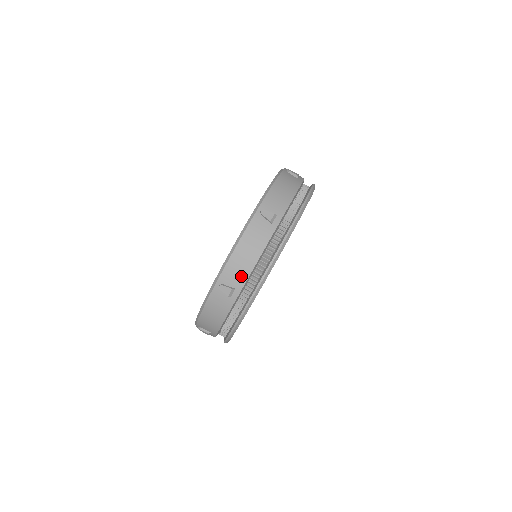
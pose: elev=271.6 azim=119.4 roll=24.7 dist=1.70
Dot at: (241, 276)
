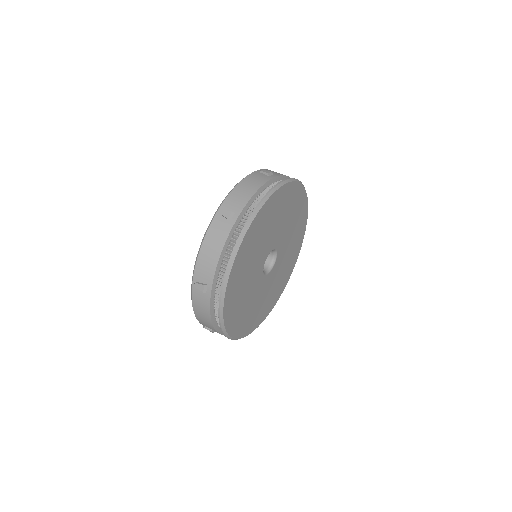
Dot at: (209, 272)
